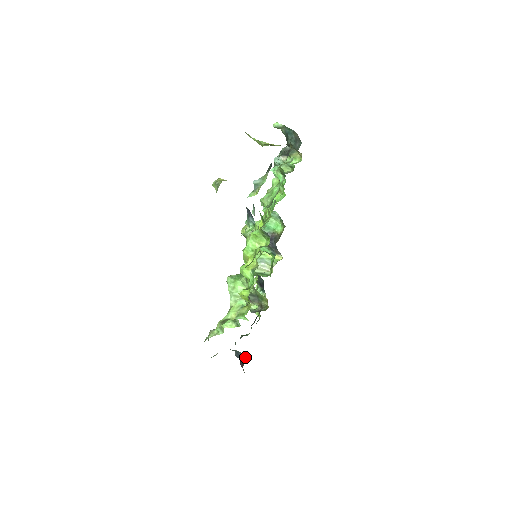
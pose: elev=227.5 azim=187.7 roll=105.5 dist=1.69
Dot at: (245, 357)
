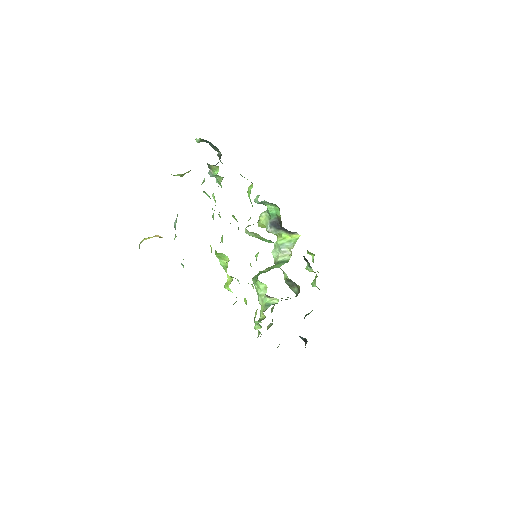
Dot at: (305, 339)
